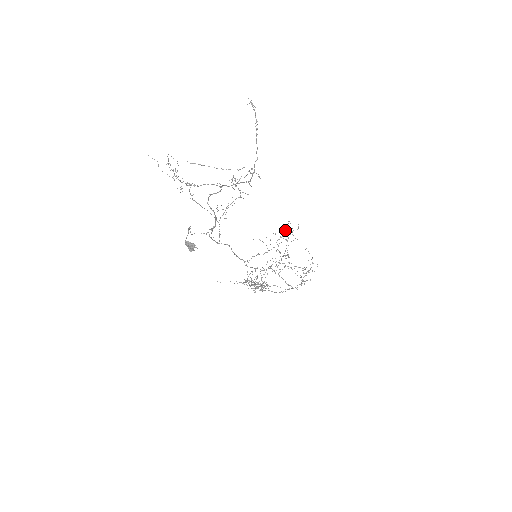
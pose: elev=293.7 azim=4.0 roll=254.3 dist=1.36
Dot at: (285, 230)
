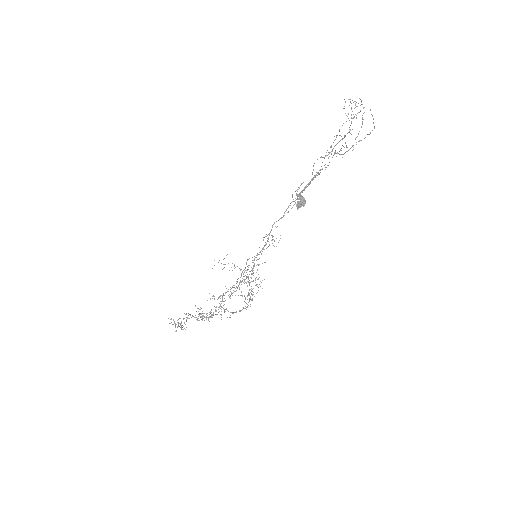
Dot at: occluded
